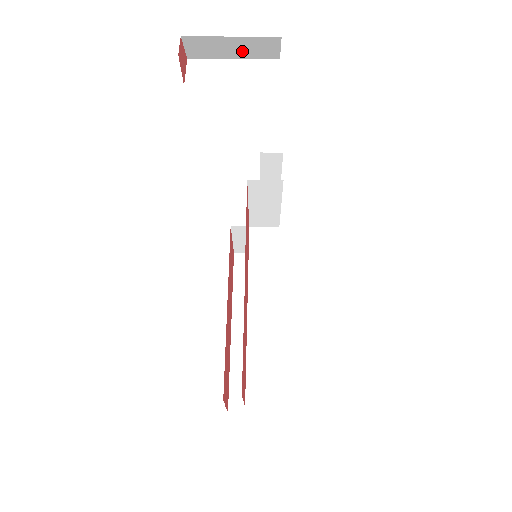
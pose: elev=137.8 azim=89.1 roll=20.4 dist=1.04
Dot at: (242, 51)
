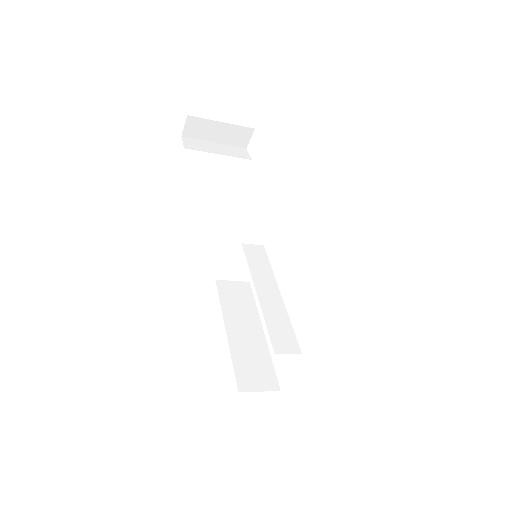
Dot at: (224, 136)
